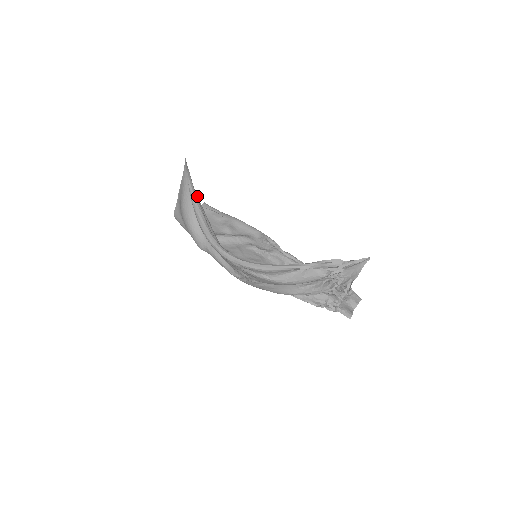
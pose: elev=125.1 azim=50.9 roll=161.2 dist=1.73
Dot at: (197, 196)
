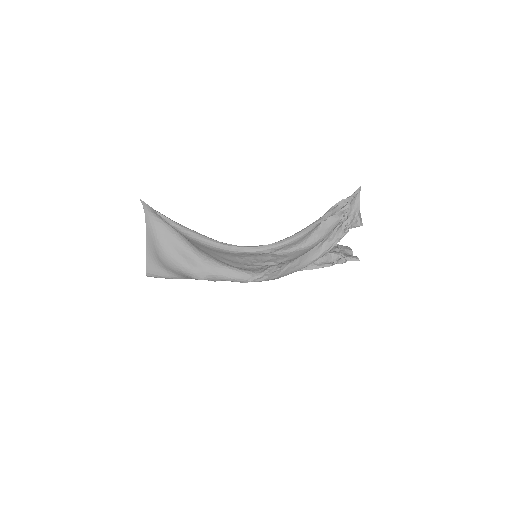
Dot at: (174, 231)
